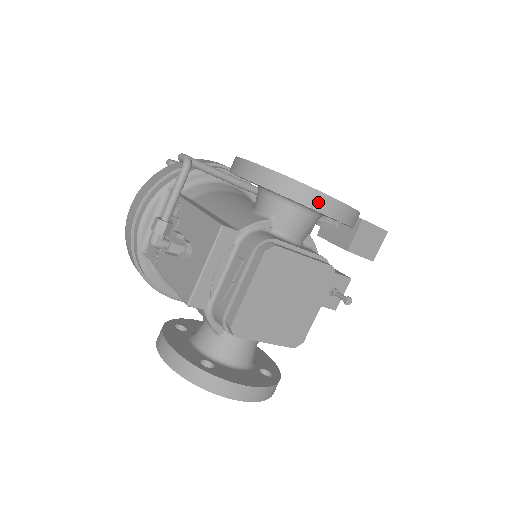
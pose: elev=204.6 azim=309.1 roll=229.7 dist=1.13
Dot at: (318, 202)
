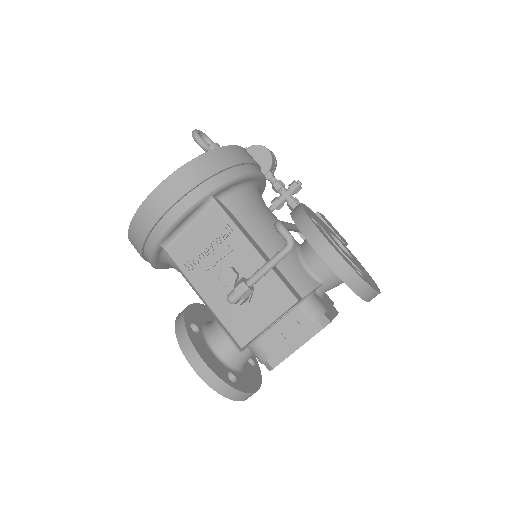
Dot at: (372, 297)
